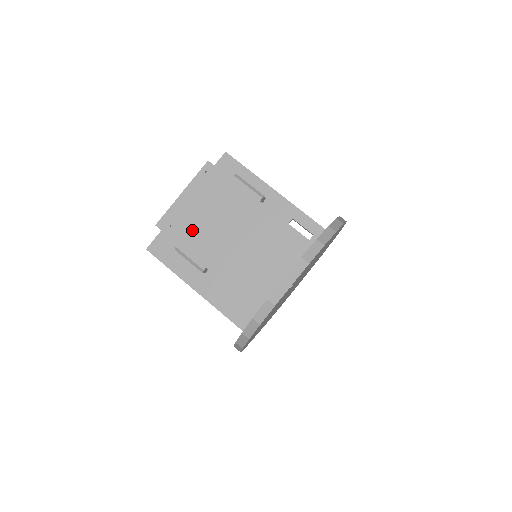
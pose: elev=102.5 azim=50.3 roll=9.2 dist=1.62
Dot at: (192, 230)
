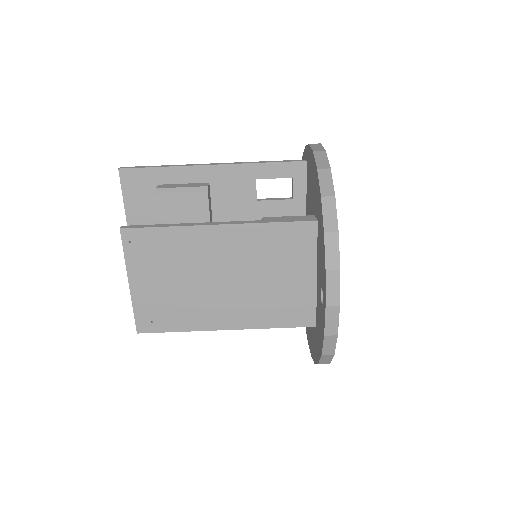
Dot at: (177, 309)
